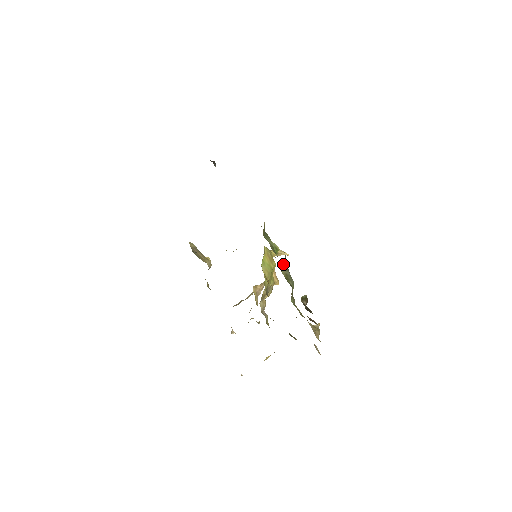
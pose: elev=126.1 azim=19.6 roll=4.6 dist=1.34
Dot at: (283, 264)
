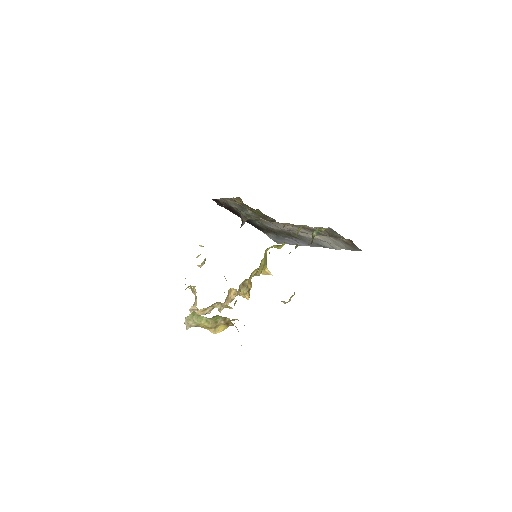
Dot at: (298, 231)
